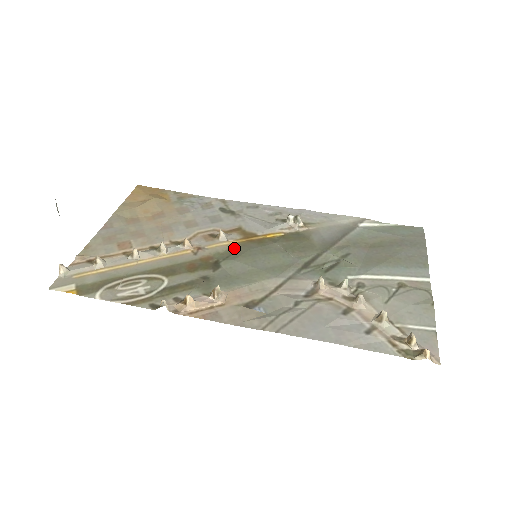
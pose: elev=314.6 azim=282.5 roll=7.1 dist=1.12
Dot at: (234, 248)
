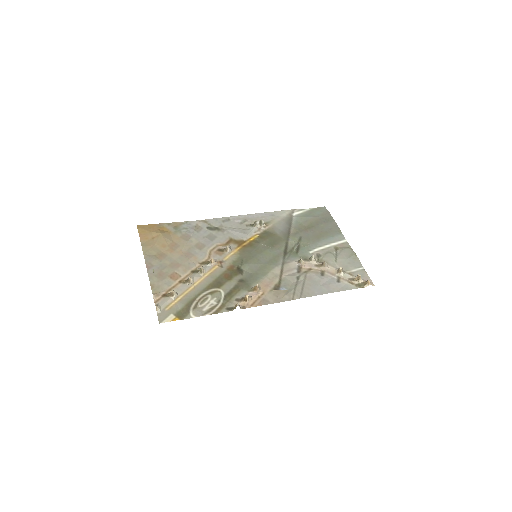
Dot at: (240, 255)
